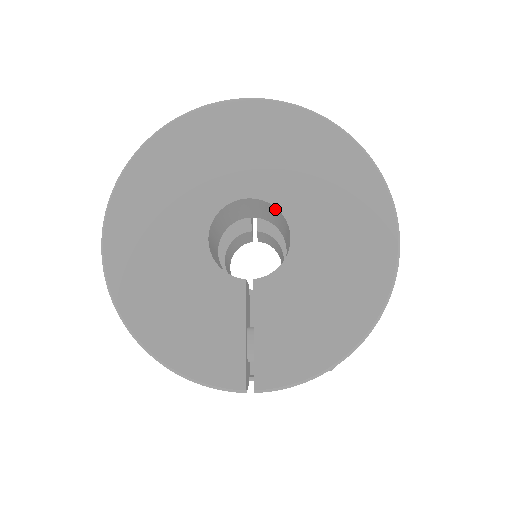
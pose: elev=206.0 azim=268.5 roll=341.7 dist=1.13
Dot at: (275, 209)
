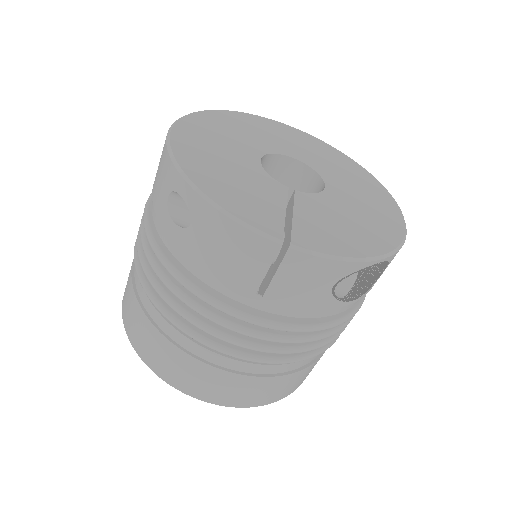
Dot at: (311, 175)
